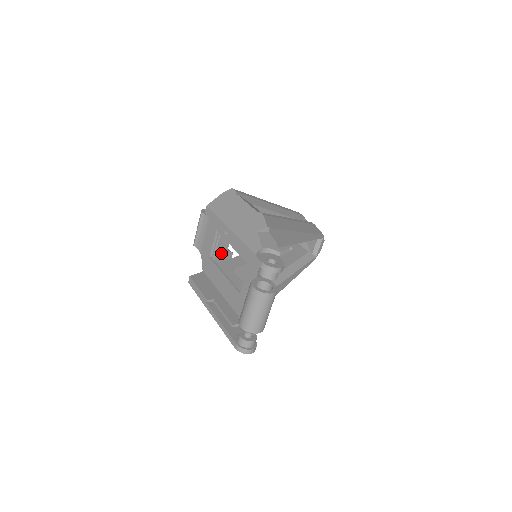
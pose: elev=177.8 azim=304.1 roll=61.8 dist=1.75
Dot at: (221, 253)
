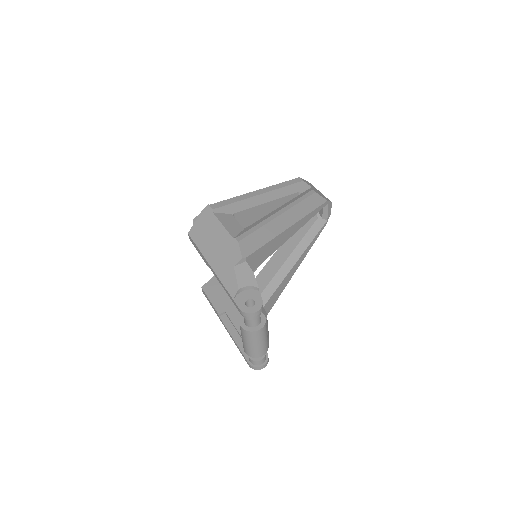
Dot at: occluded
